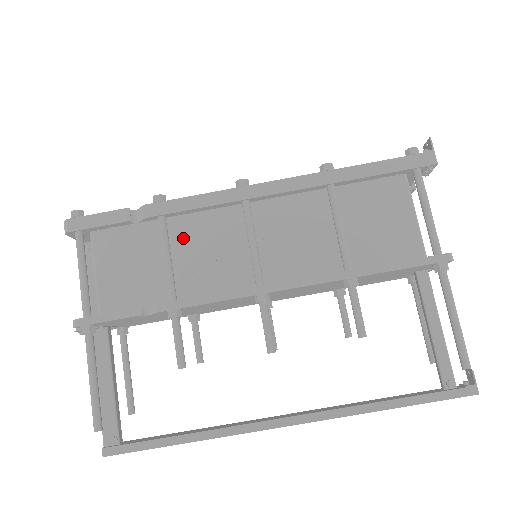
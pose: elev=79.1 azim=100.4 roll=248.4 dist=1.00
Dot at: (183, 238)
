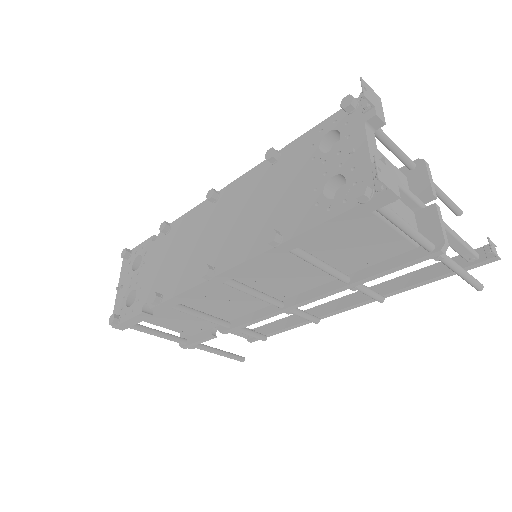
Dot at: (197, 302)
